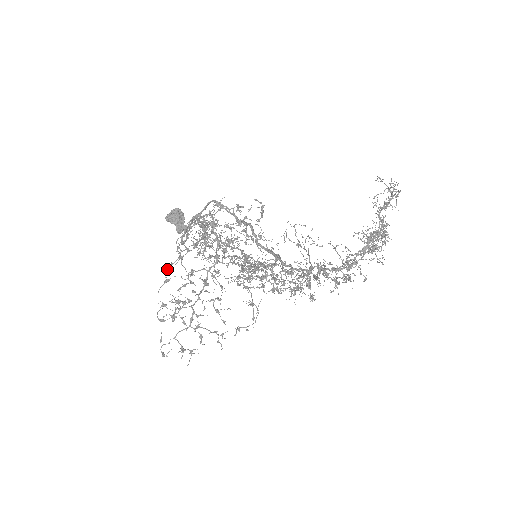
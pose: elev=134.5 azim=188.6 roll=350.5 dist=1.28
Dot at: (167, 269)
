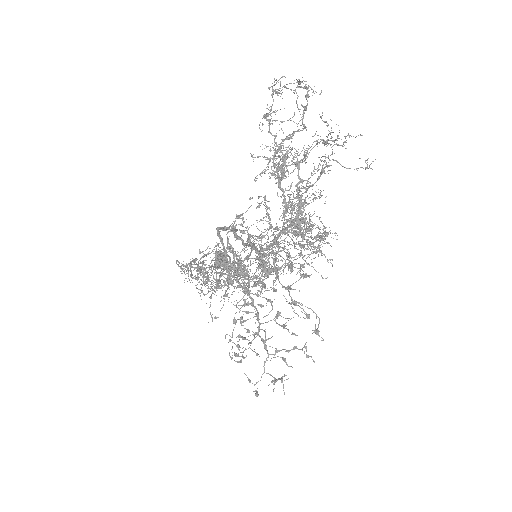
Dot at: occluded
